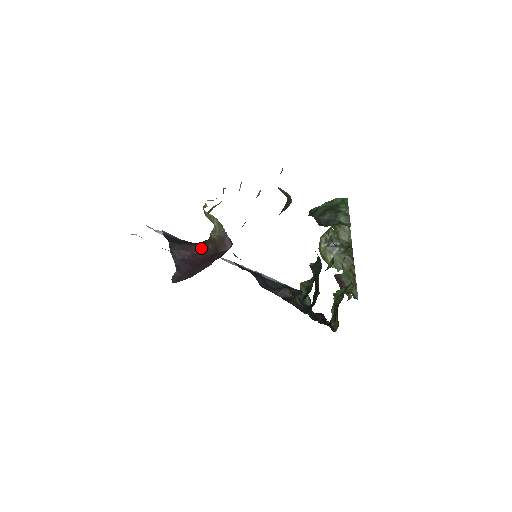
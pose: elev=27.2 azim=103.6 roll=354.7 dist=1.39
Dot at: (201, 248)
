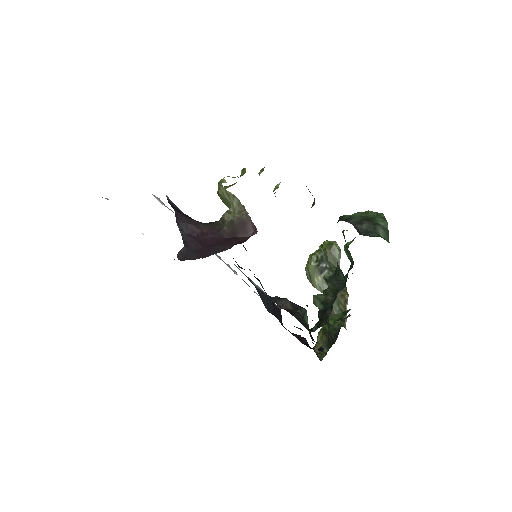
Dot at: (211, 228)
